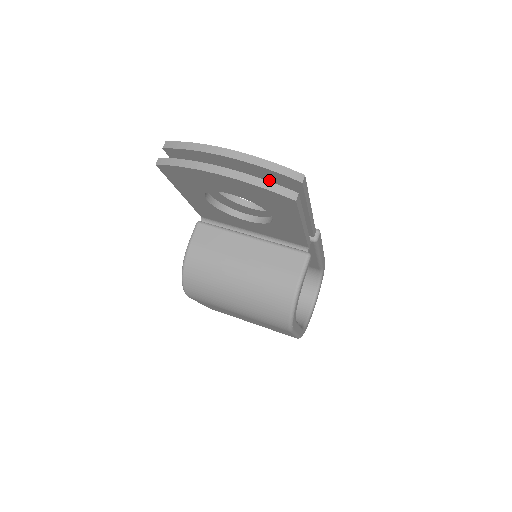
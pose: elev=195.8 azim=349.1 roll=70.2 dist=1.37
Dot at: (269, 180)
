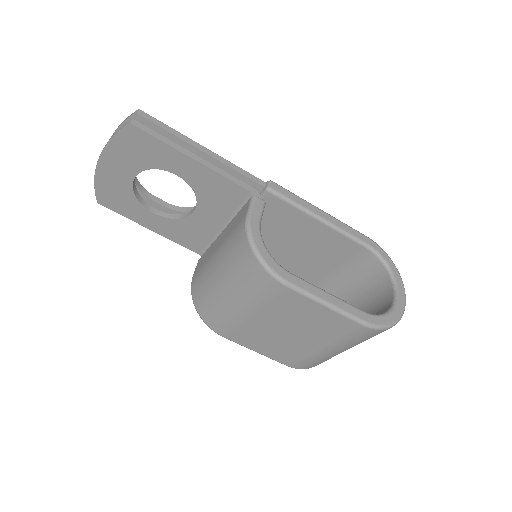
Dot at: occluded
